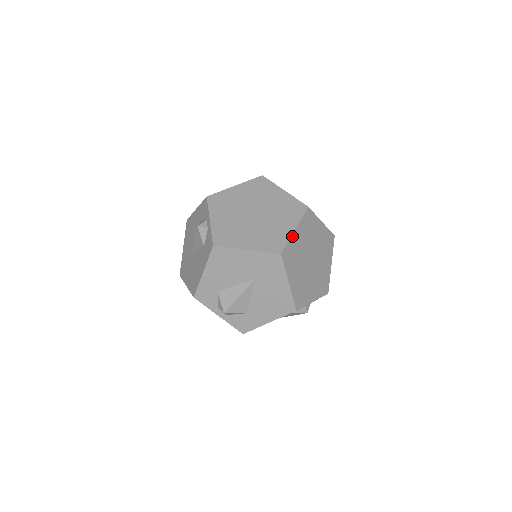
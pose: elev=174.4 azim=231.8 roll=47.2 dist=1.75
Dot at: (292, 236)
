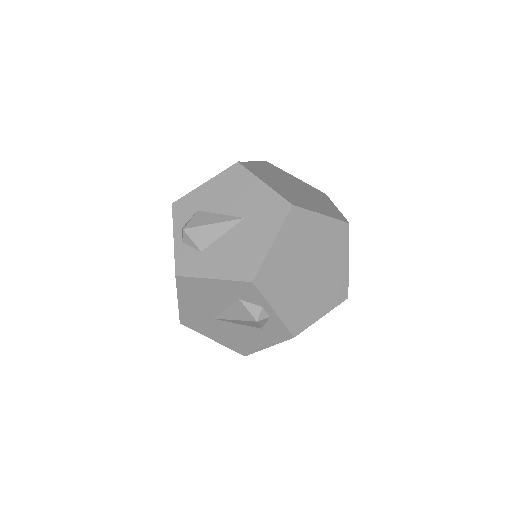
Dot at: (315, 214)
